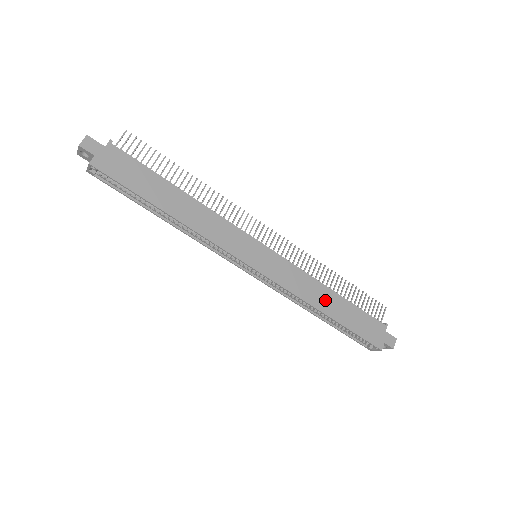
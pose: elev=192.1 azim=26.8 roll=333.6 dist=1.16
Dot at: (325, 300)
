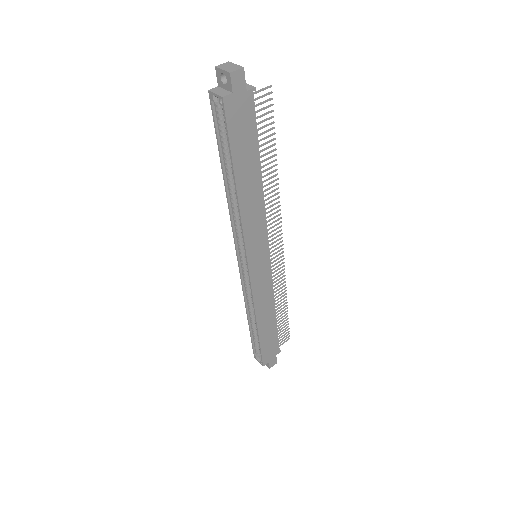
Dot at: (266, 316)
